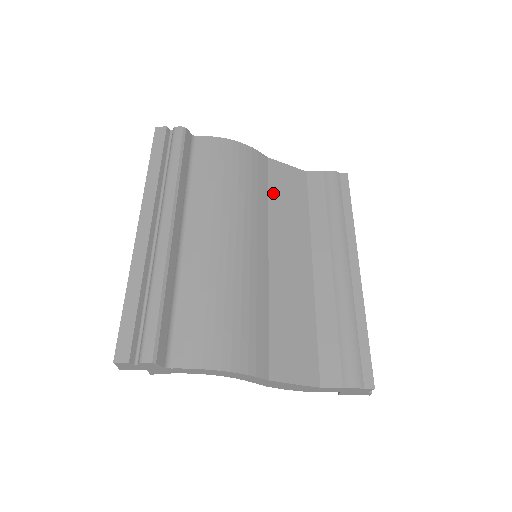
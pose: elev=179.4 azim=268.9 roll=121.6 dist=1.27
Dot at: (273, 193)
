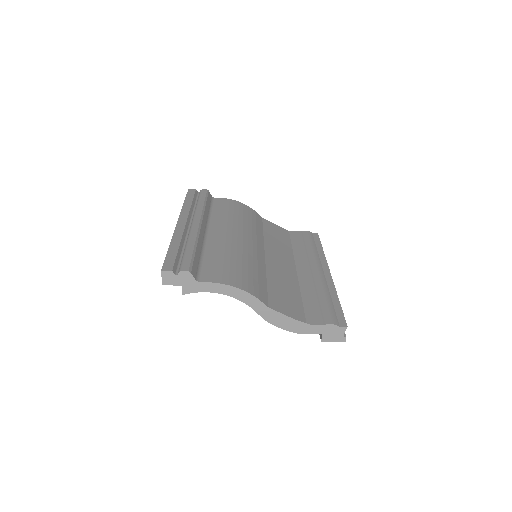
Dot at: (266, 232)
